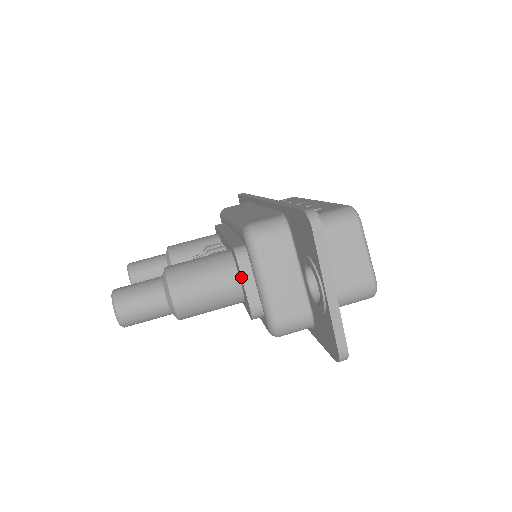
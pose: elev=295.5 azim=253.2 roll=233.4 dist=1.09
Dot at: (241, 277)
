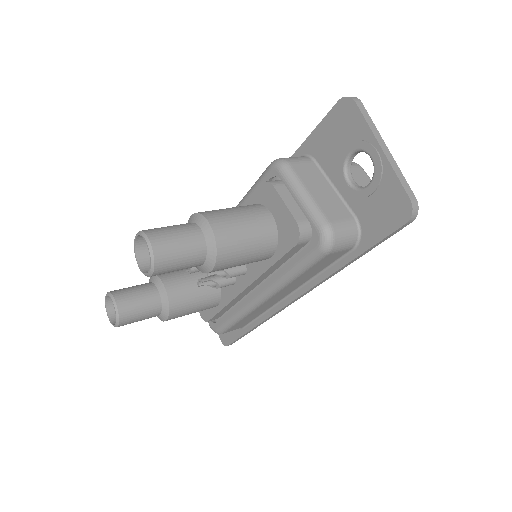
Dot at: (280, 198)
